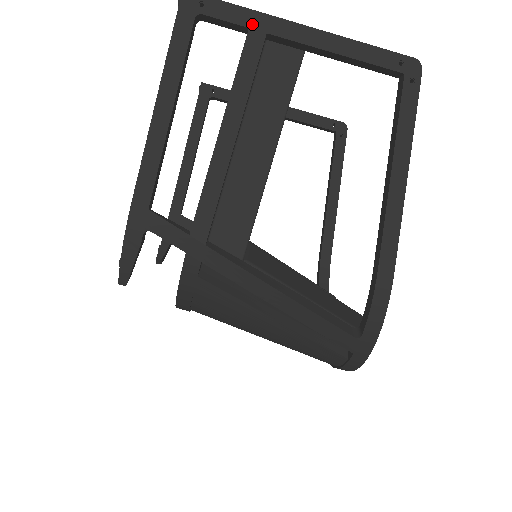
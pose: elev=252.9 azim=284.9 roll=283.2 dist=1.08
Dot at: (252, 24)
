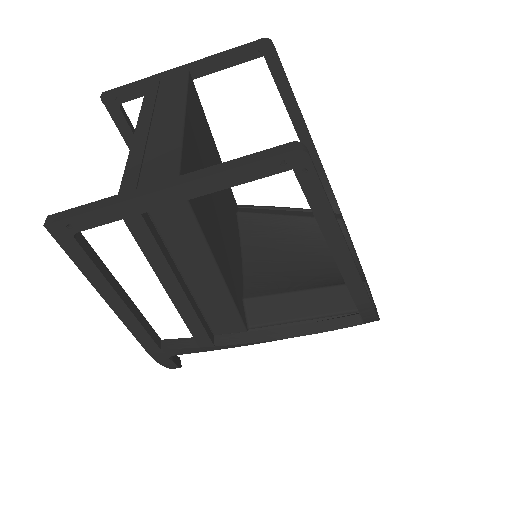
Dot at: (122, 215)
